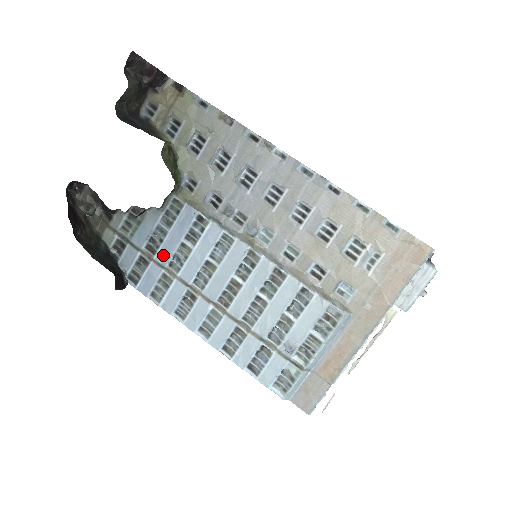
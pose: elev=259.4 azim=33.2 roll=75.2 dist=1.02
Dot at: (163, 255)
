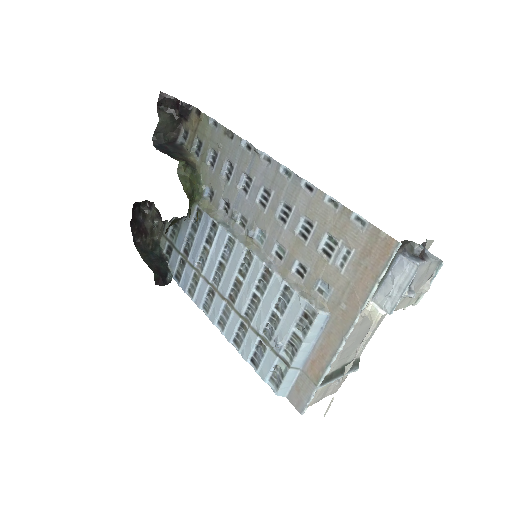
Dot at: (193, 257)
